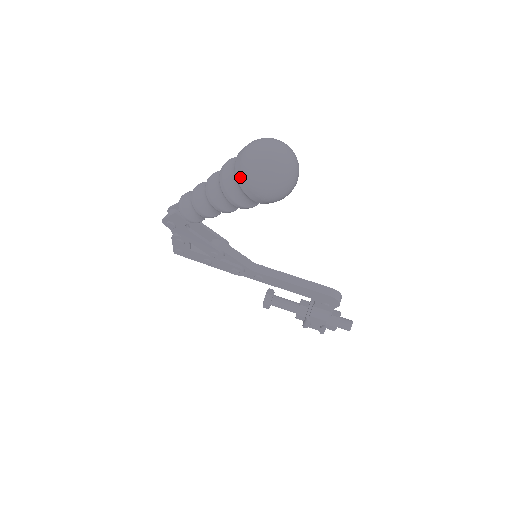
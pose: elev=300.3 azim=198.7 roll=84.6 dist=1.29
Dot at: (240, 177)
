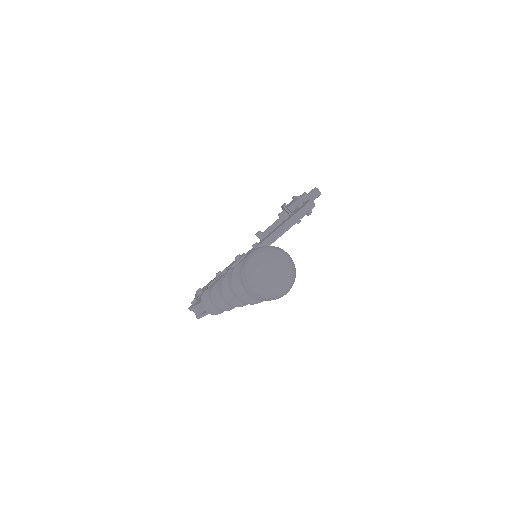
Dot at: occluded
